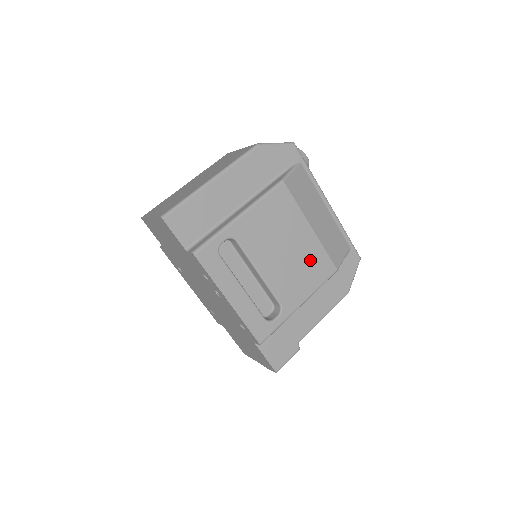
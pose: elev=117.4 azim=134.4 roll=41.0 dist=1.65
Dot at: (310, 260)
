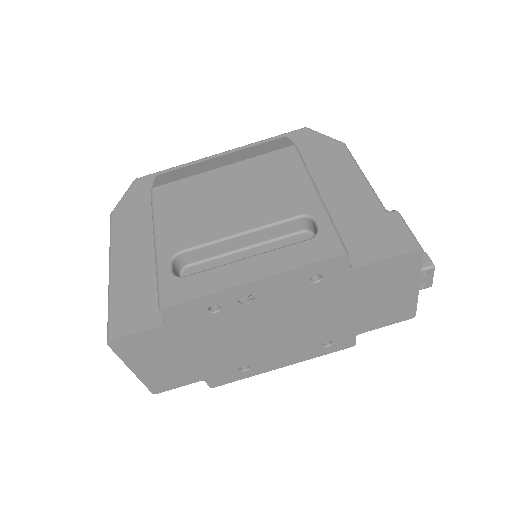
Dot at: (261, 173)
